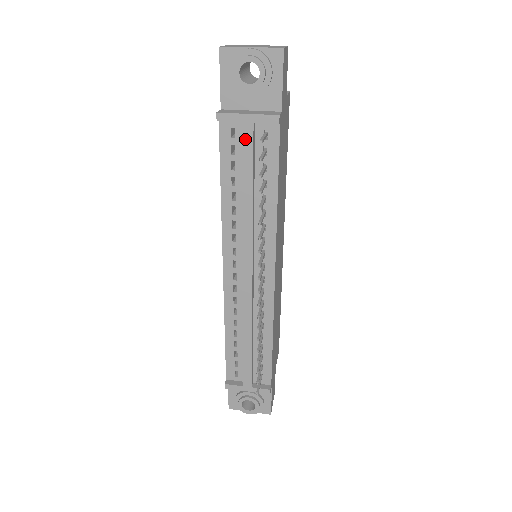
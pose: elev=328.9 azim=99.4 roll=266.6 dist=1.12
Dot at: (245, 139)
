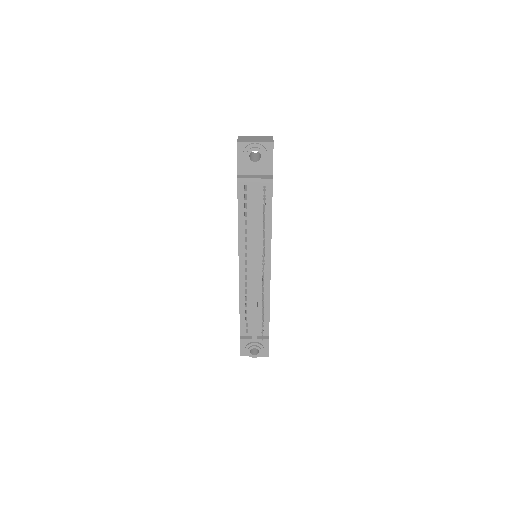
Dot at: (253, 192)
